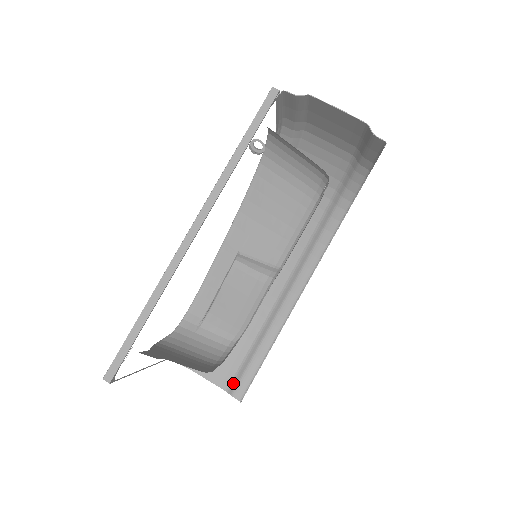
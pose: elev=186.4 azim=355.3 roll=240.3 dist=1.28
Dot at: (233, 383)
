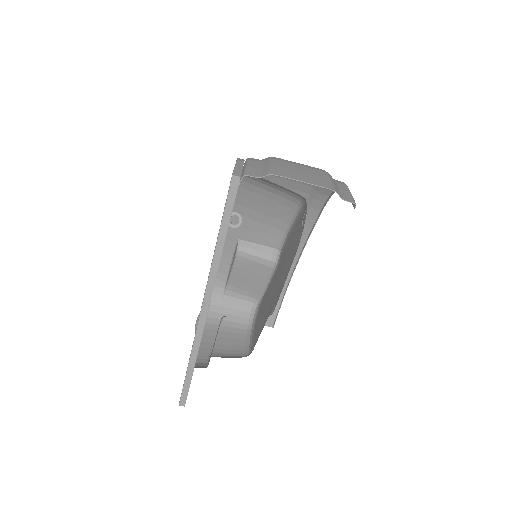
Dot at: occluded
